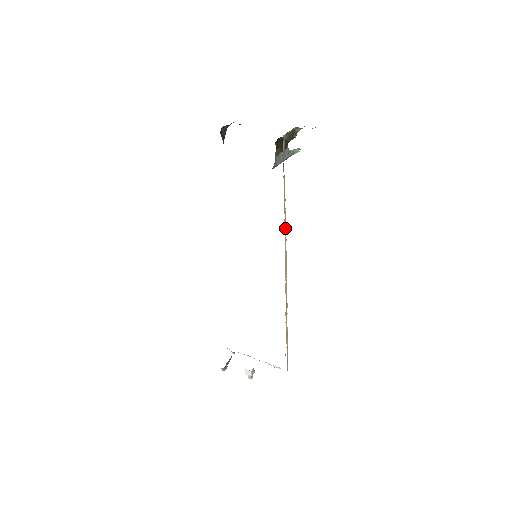
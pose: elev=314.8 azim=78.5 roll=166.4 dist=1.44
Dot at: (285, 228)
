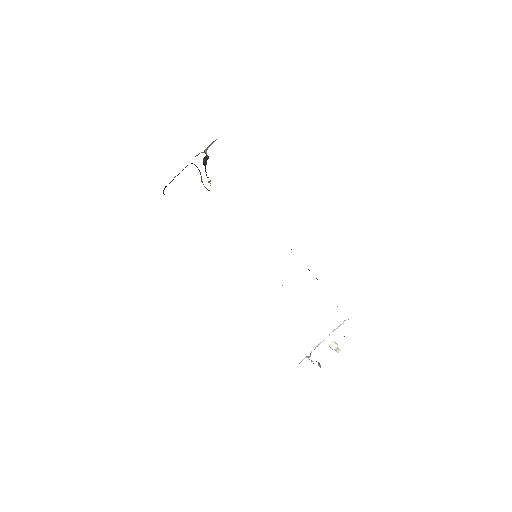
Dot at: occluded
